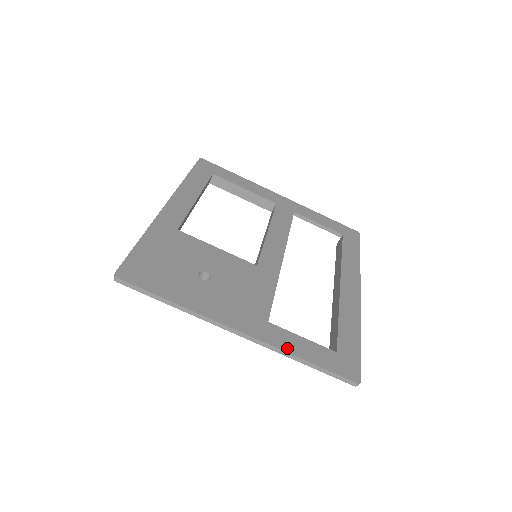
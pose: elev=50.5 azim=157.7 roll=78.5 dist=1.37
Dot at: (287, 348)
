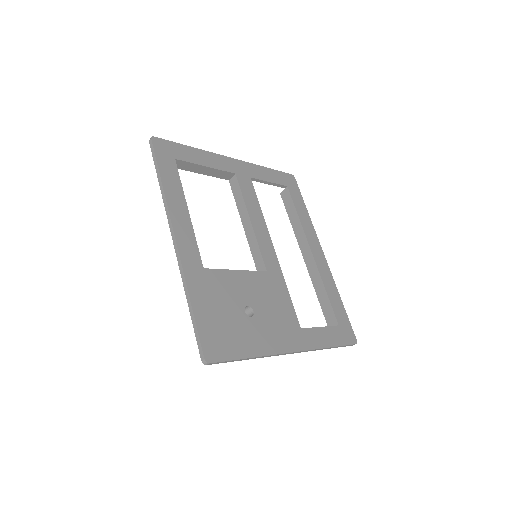
Dot at: (320, 345)
